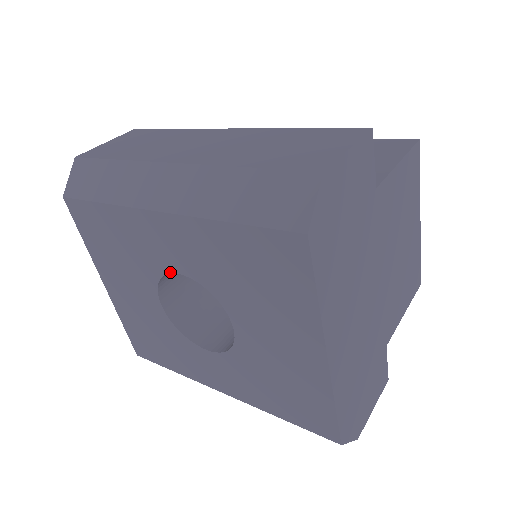
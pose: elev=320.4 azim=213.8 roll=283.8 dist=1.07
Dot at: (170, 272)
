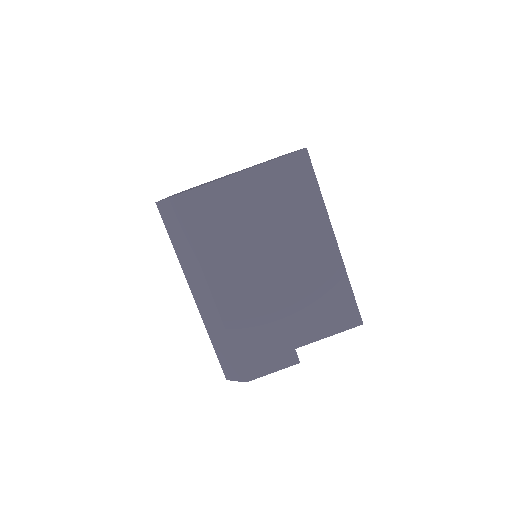
Dot at: occluded
